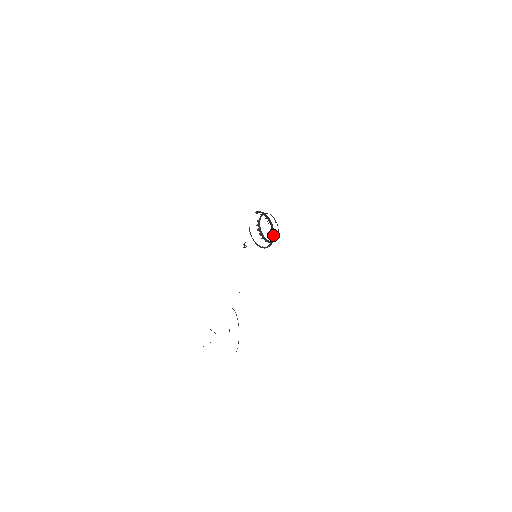
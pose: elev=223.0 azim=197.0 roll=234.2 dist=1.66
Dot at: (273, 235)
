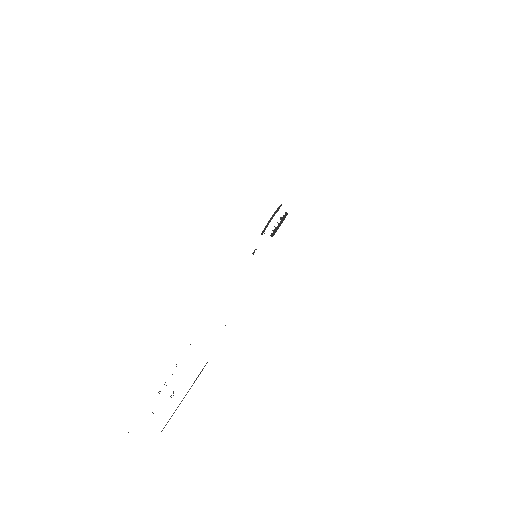
Dot at: (276, 212)
